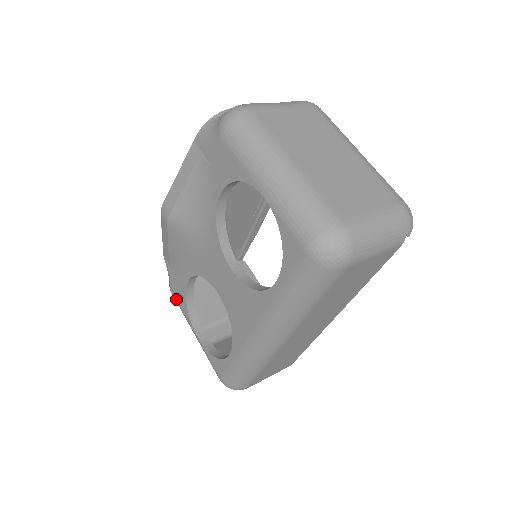
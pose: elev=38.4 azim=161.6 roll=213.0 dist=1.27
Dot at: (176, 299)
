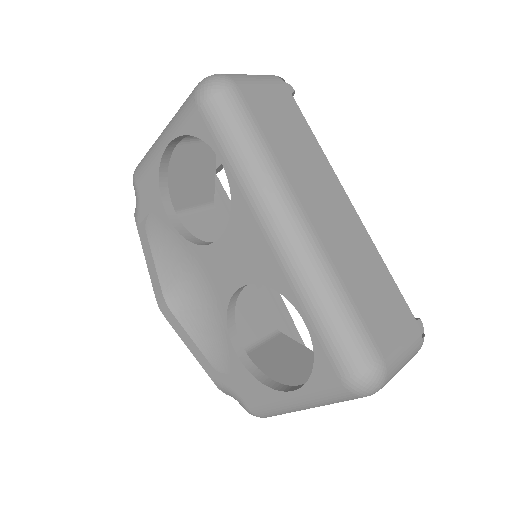
Dot at: (254, 402)
